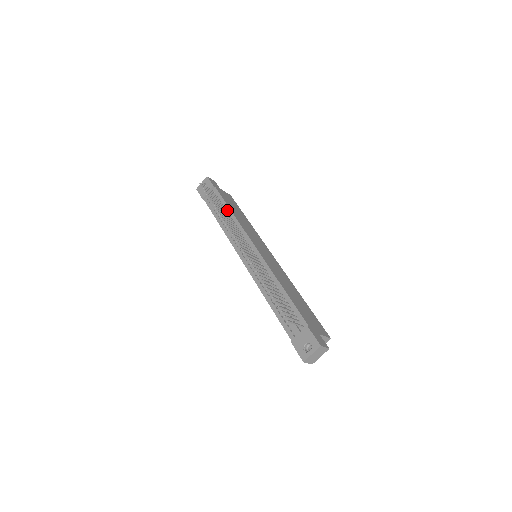
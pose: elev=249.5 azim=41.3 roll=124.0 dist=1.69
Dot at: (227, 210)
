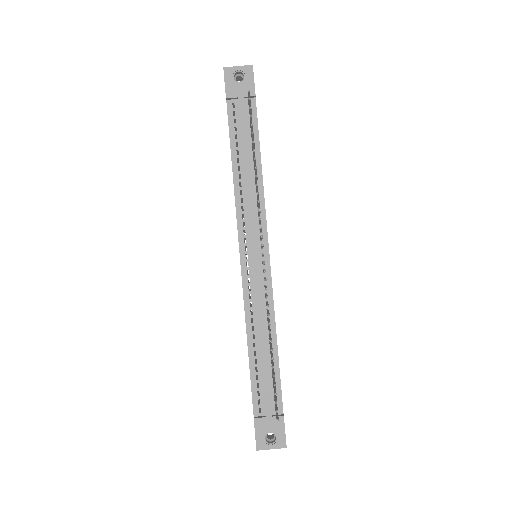
Dot at: (256, 159)
